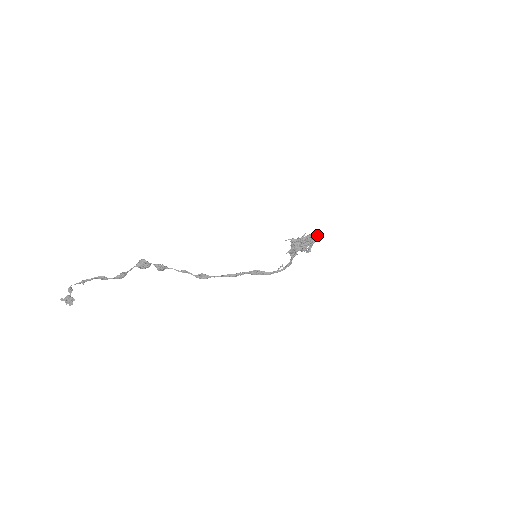
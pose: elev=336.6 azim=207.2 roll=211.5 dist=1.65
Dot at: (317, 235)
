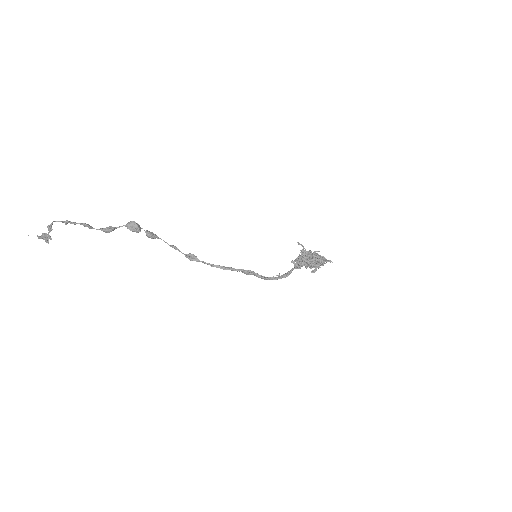
Dot at: (330, 260)
